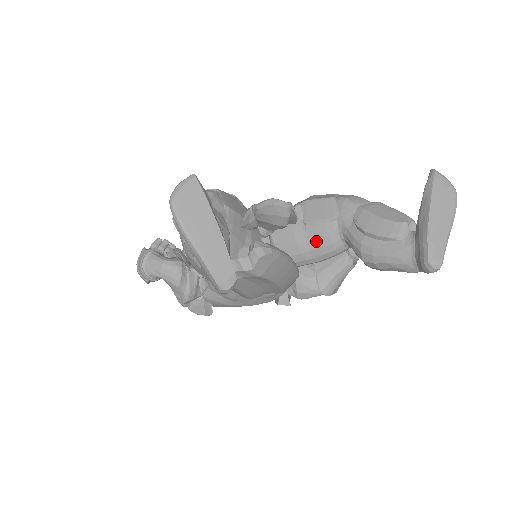
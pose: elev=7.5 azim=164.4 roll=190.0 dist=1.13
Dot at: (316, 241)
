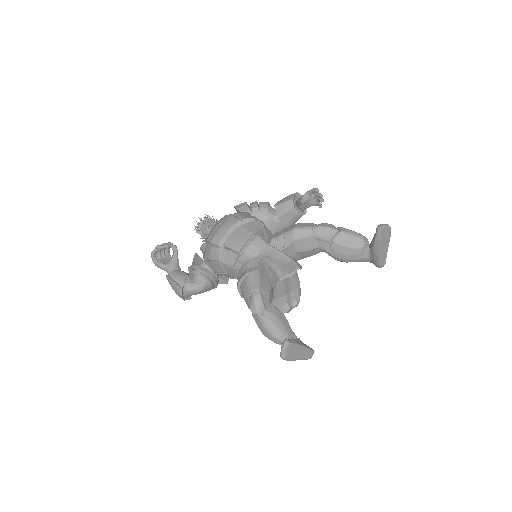
Dot at: (306, 256)
